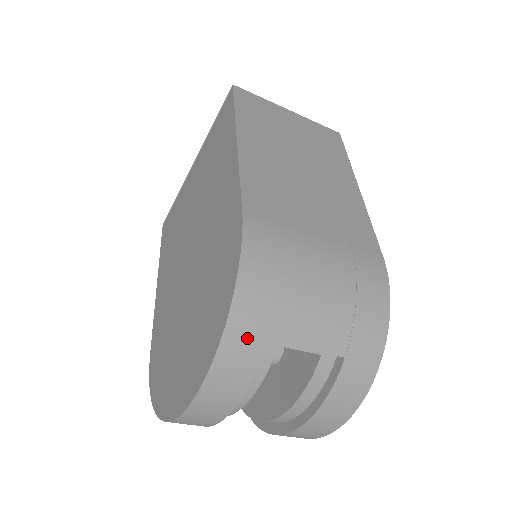
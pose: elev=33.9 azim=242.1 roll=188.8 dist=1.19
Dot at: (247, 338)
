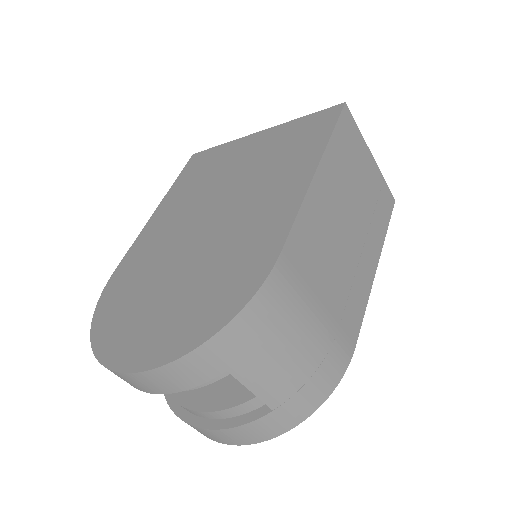
Dot at: (213, 360)
